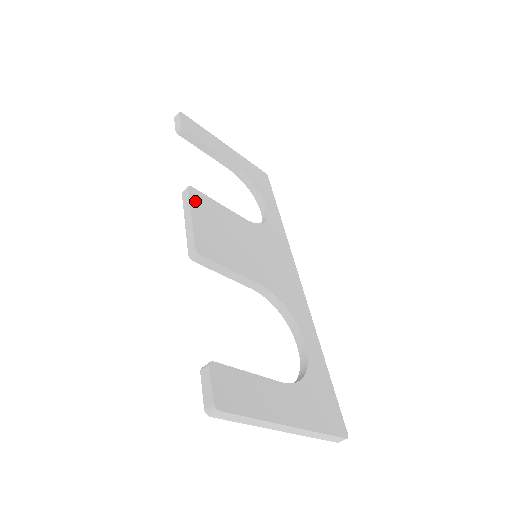
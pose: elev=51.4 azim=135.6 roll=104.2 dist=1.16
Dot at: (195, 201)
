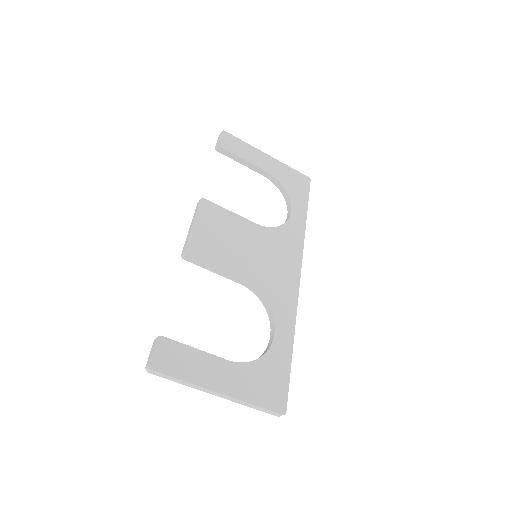
Dot at: (203, 211)
